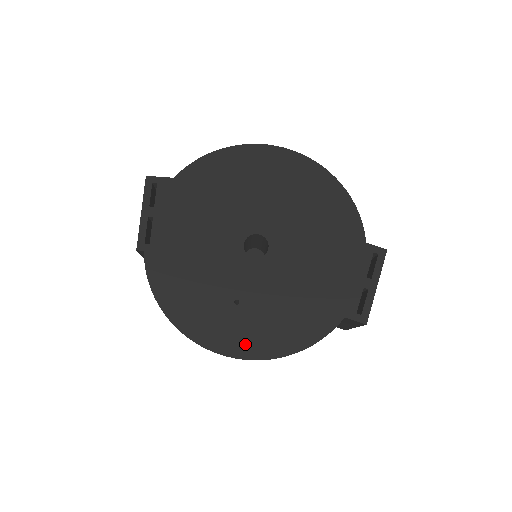
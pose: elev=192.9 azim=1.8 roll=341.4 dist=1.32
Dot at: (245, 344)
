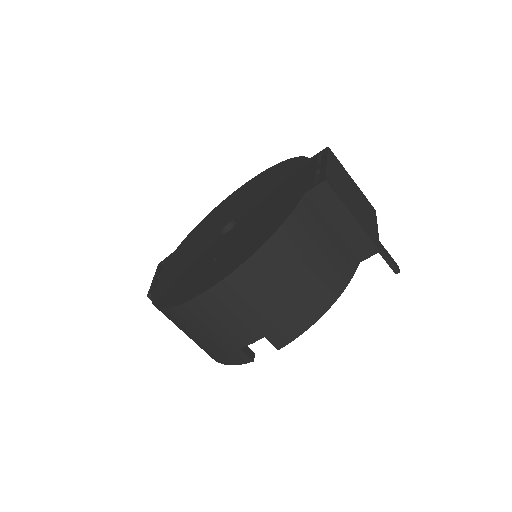
Dot at: (222, 272)
